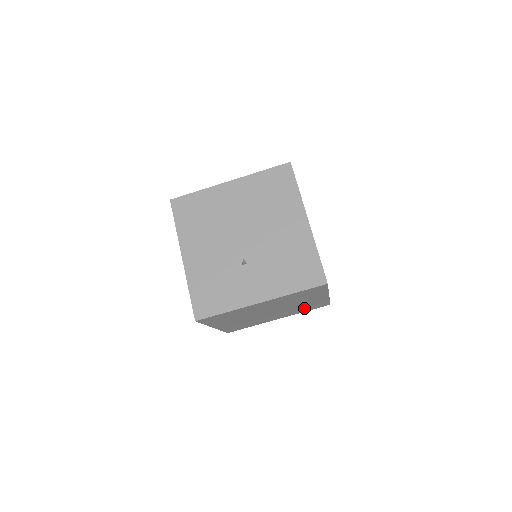
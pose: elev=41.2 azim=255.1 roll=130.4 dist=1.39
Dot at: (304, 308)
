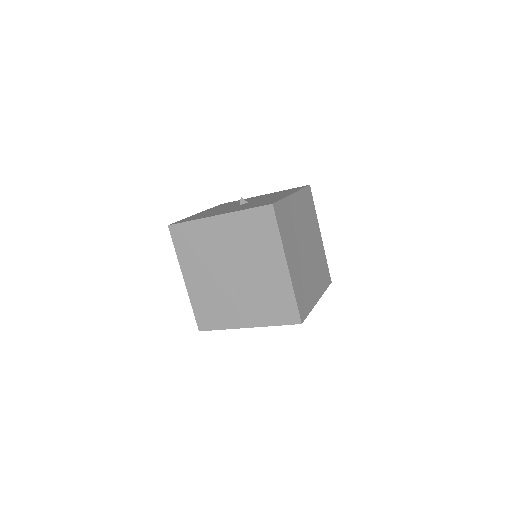
Dot at: occluded
